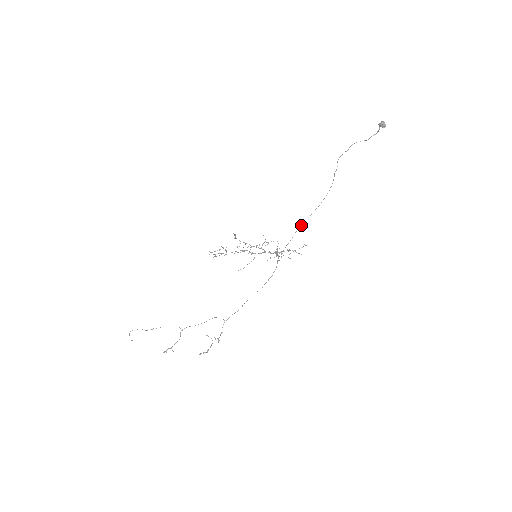
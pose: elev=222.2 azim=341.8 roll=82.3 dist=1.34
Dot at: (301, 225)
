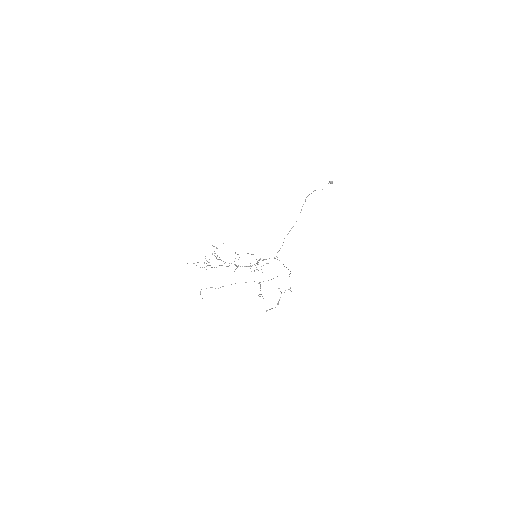
Dot at: occluded
